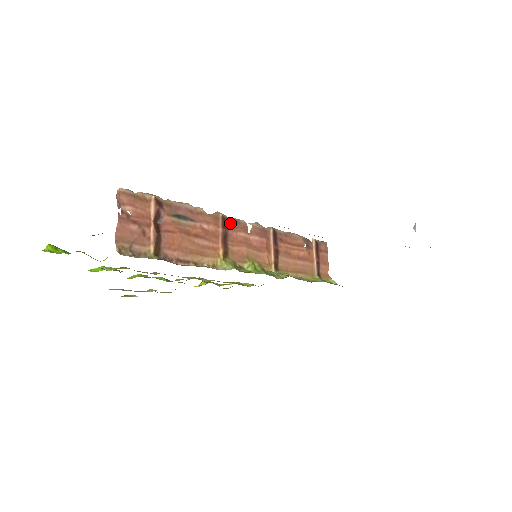
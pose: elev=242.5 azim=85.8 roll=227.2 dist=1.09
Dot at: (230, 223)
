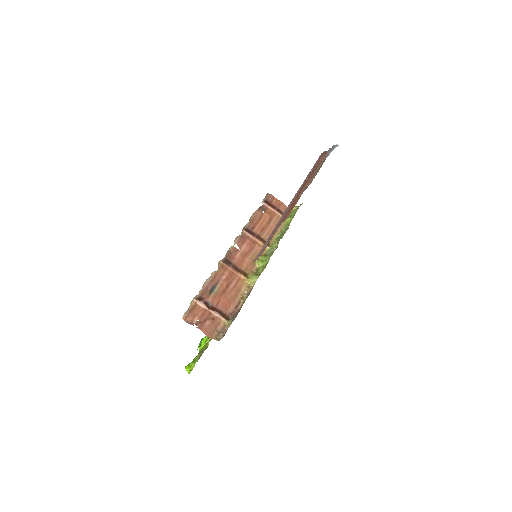
Dot at: (228, 259)
